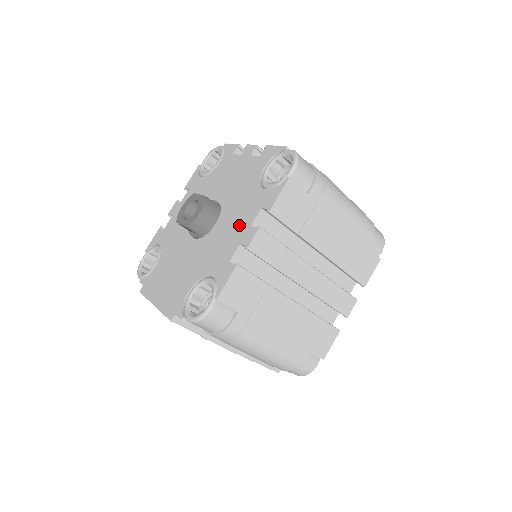
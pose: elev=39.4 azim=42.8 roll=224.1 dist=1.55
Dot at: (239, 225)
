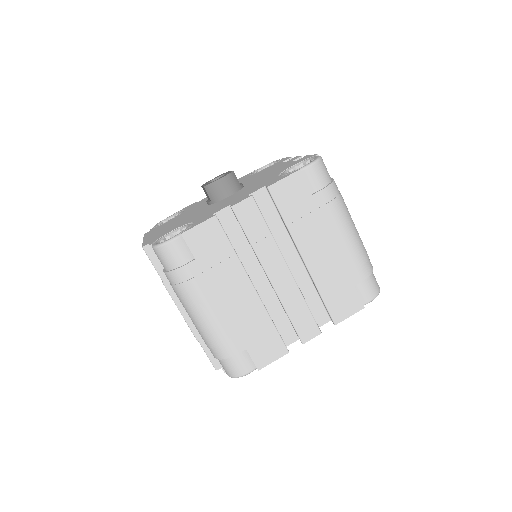
Dot at: (241, 195)
